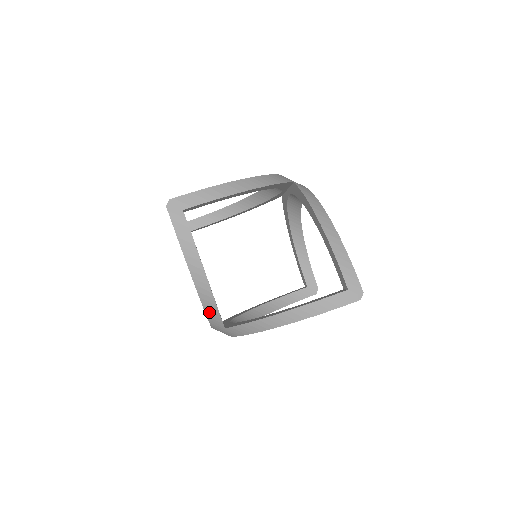
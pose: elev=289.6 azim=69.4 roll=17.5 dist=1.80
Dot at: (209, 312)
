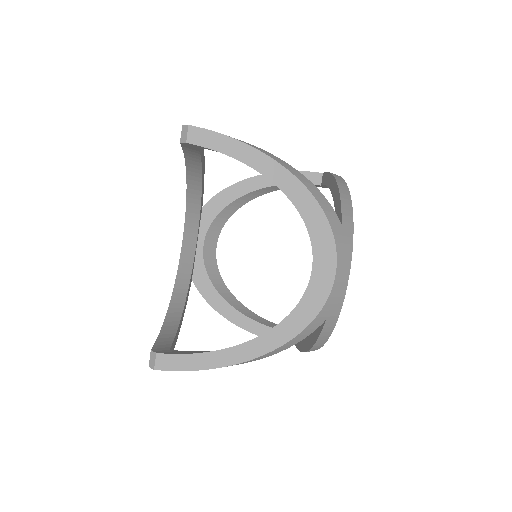
Dot at: occluded
